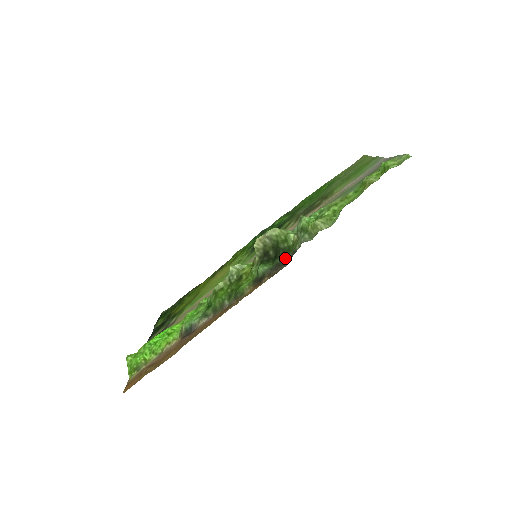
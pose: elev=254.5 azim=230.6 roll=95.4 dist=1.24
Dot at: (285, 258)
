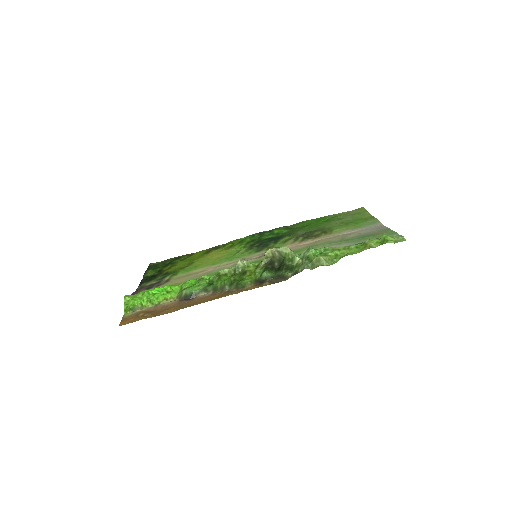
Dot at: (287, 274)
